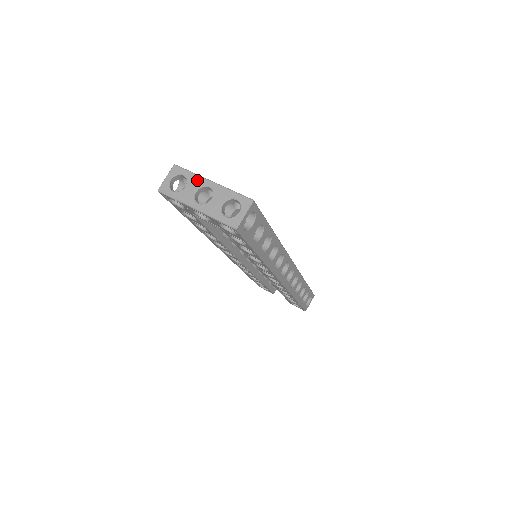
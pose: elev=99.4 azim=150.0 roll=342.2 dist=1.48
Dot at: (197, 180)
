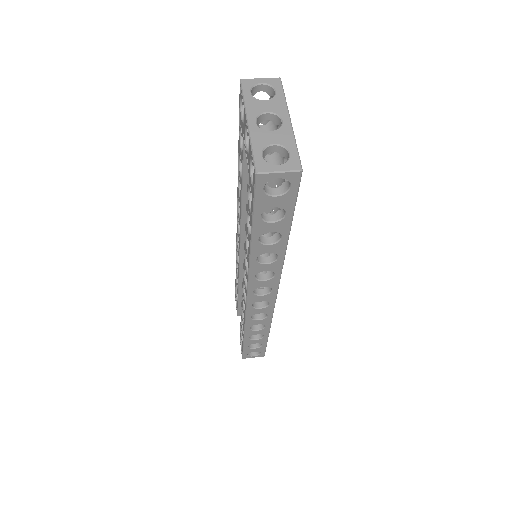
Dot at: (281, 106)
